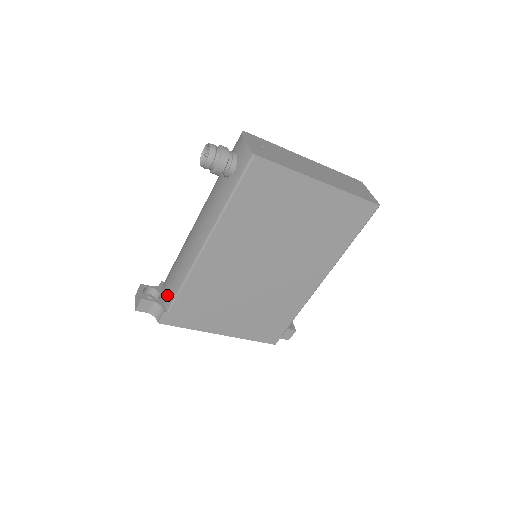
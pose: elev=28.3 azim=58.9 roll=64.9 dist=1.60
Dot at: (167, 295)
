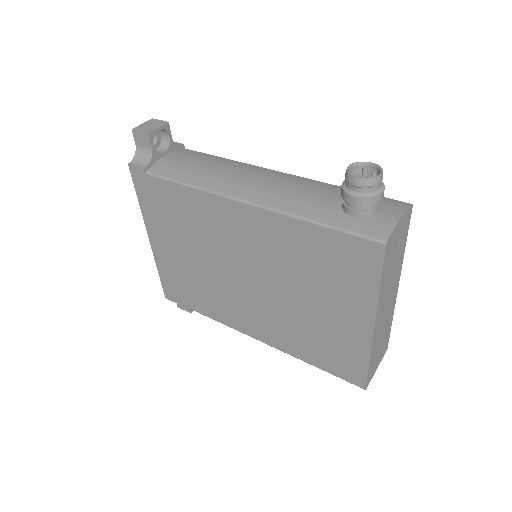
Dot at: (167, 164)
